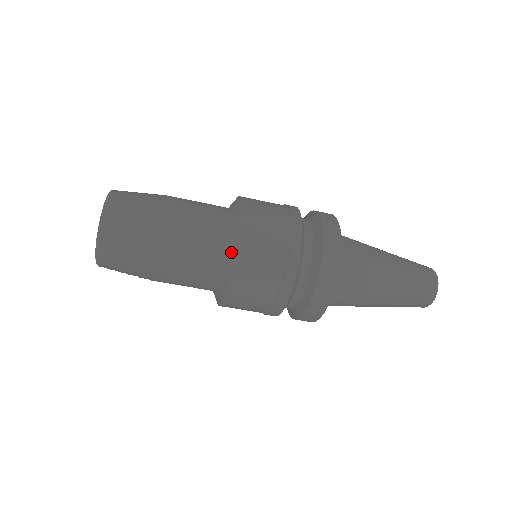
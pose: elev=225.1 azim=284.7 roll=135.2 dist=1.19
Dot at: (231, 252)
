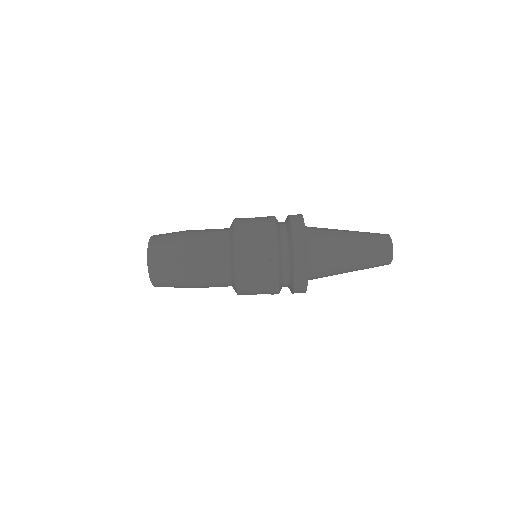
Dot at: occluded
